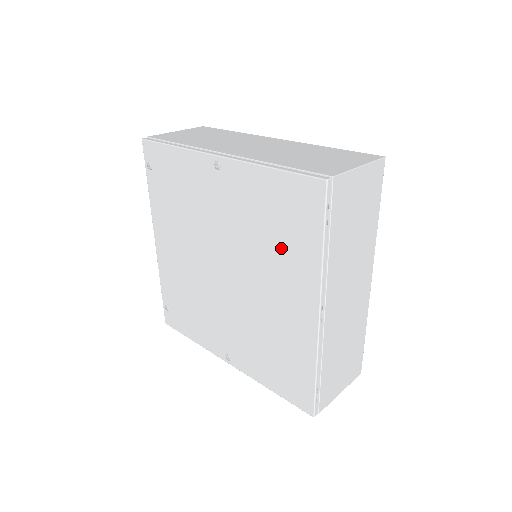
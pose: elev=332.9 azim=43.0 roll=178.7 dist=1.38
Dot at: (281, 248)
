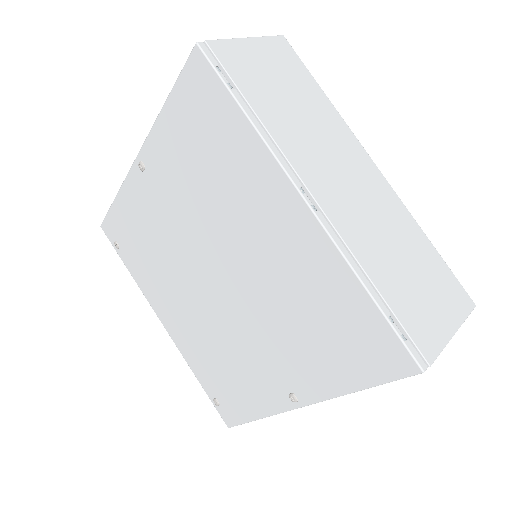
Dot at: (225, 173)
